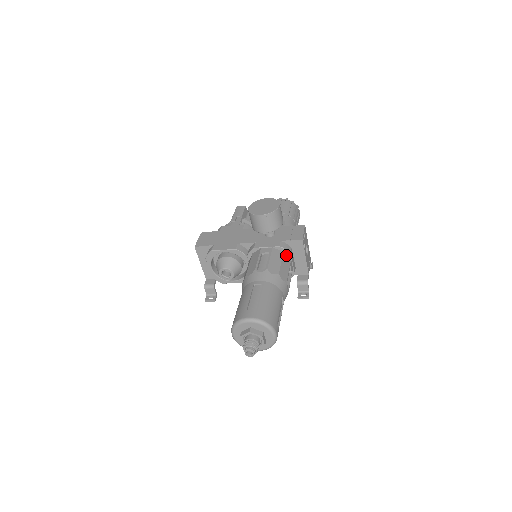
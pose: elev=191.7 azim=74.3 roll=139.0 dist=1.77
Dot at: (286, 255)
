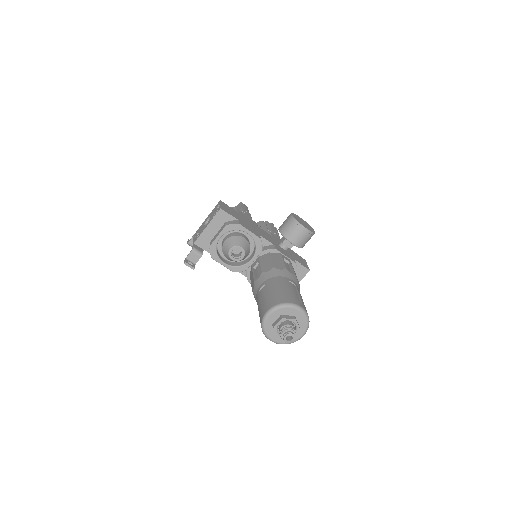
Dot at: occluded
